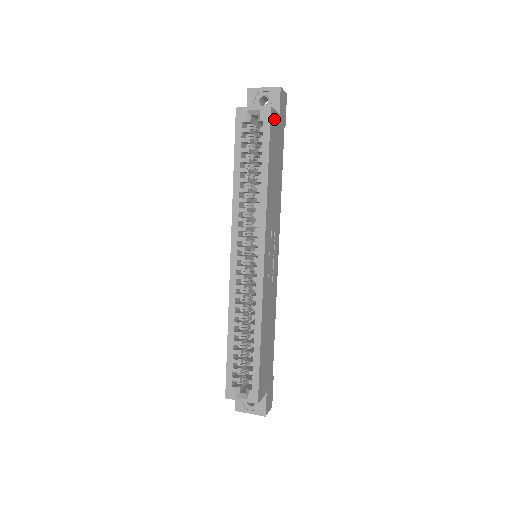
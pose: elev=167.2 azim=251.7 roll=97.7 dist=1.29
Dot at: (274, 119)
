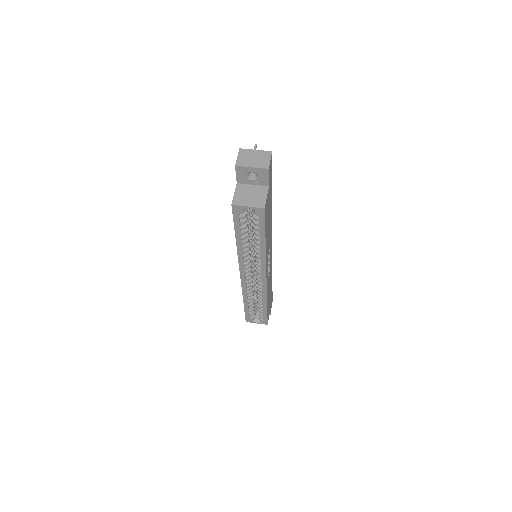
Dot at: (266, 204)
